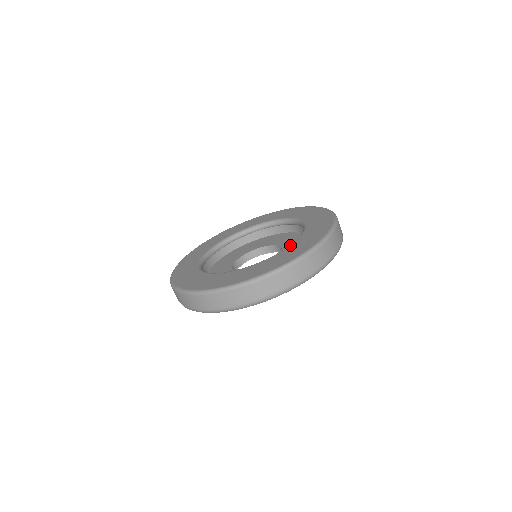
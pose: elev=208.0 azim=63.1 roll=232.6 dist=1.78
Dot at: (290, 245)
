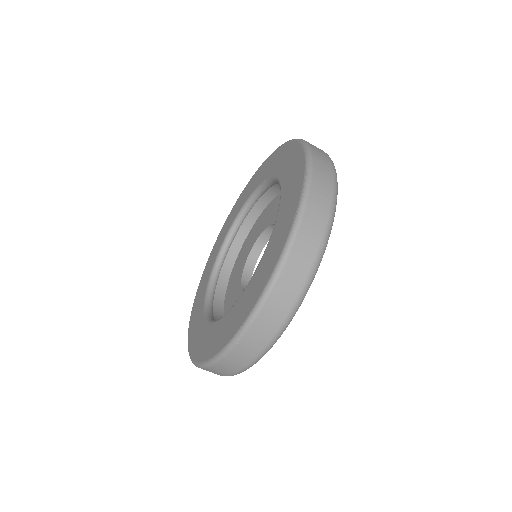
Dot at: (237, 300)
